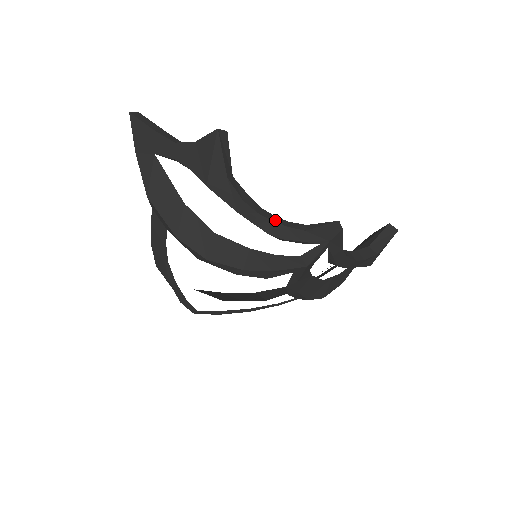
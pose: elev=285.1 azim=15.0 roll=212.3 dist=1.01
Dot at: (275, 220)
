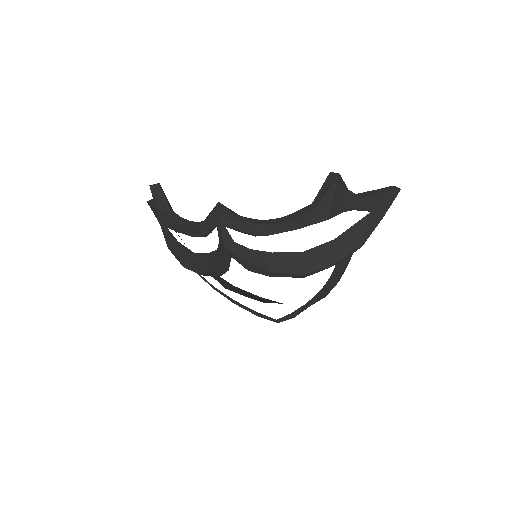
Dot at: (192, 225)
